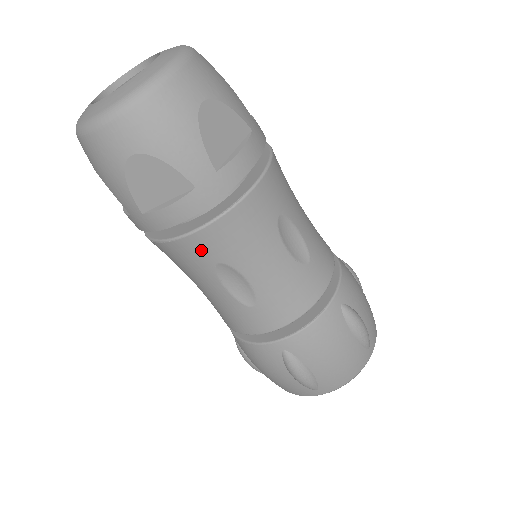
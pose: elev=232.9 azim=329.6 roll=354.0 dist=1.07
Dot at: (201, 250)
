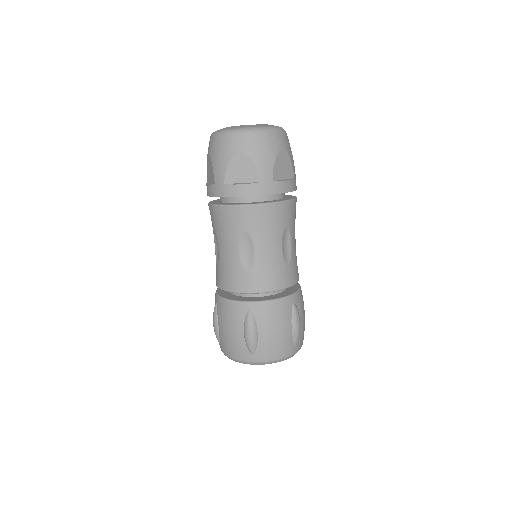
Dot at: (241, 218)
